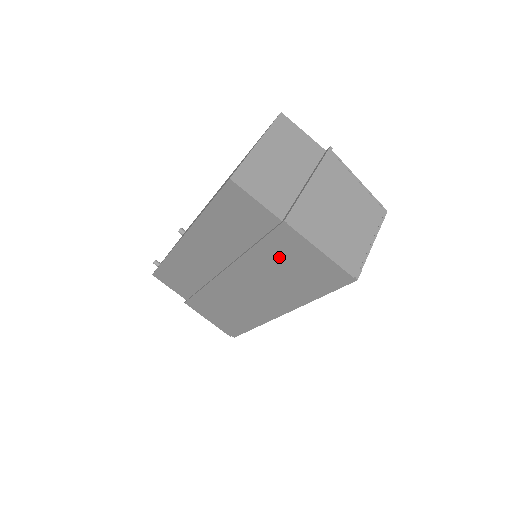
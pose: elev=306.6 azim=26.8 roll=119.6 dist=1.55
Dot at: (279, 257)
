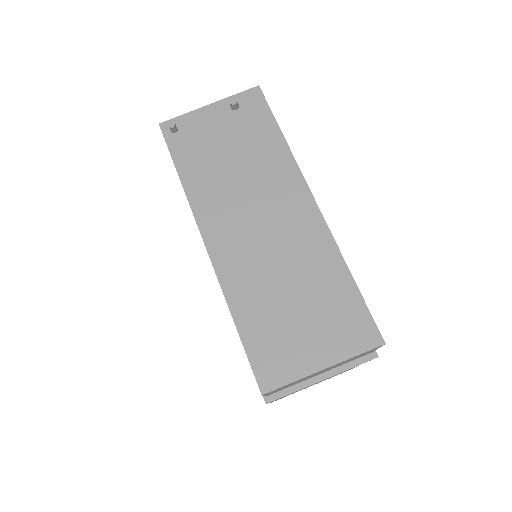
Dot at: occluded
